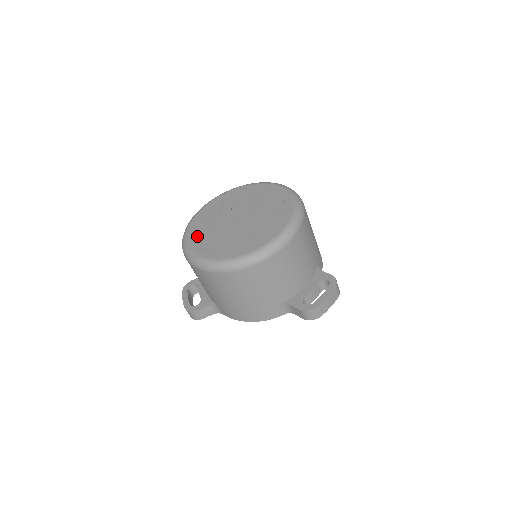
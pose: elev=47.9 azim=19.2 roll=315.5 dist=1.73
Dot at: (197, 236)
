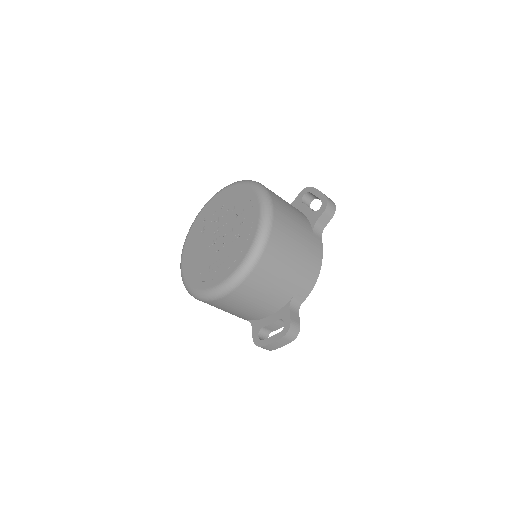
Dot at: (193, 235)
